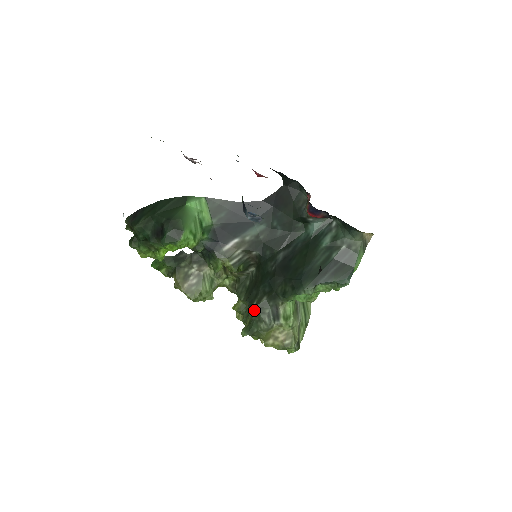
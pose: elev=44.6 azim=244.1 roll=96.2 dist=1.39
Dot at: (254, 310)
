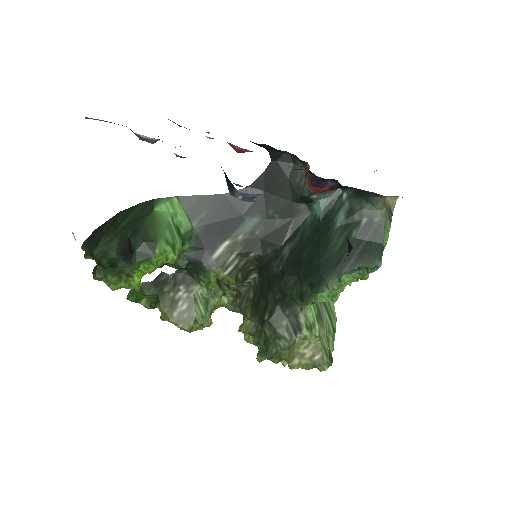
Dot at: (267, 326)
